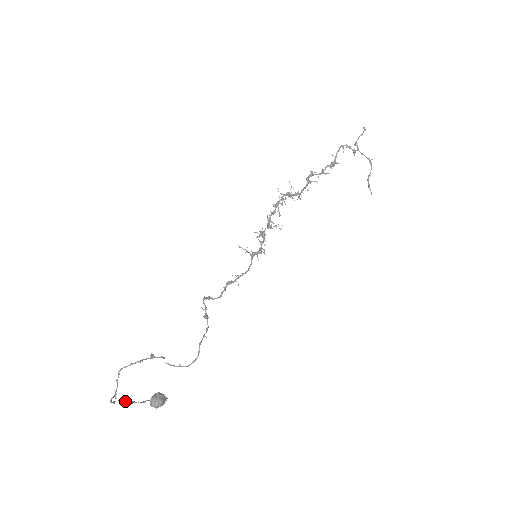
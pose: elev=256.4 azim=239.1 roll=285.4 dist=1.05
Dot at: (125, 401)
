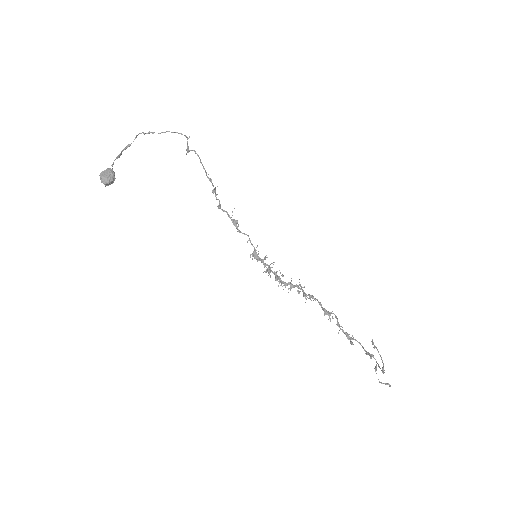
Dot at: occluded
